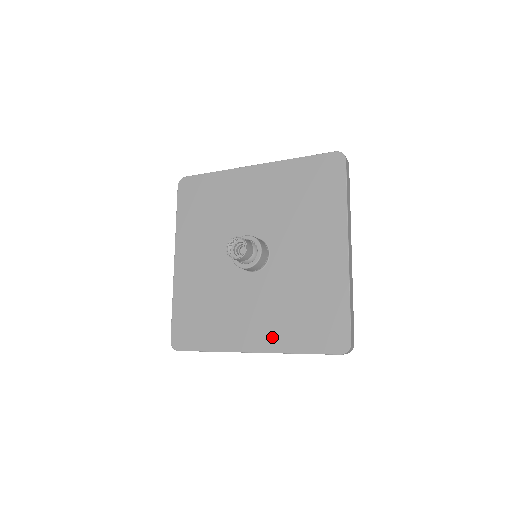
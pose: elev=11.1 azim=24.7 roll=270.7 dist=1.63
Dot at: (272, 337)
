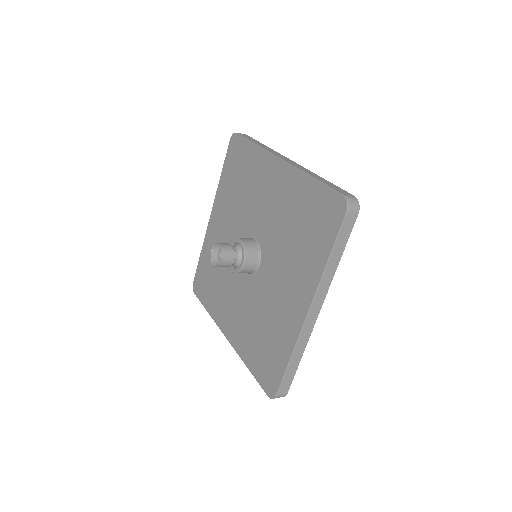
Dot at: (238, 338)
